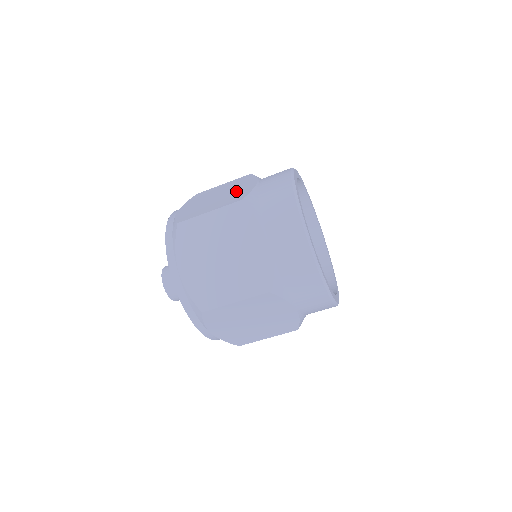
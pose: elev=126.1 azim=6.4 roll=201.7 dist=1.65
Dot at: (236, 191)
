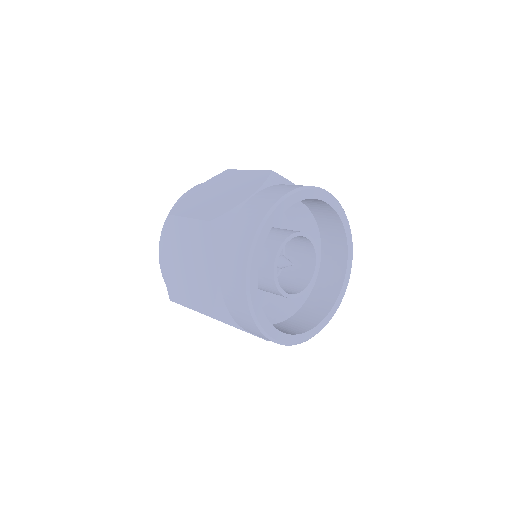
Dot at: occluded
